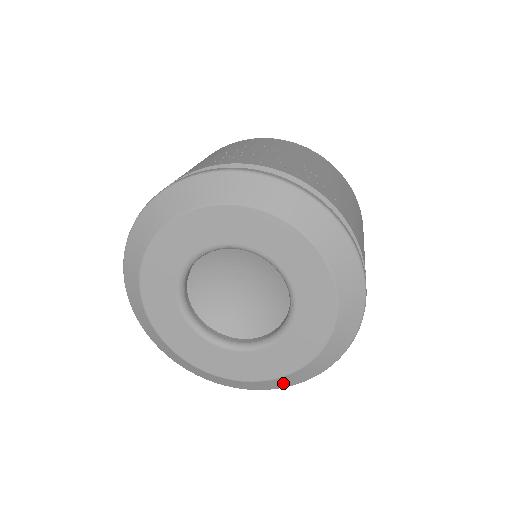
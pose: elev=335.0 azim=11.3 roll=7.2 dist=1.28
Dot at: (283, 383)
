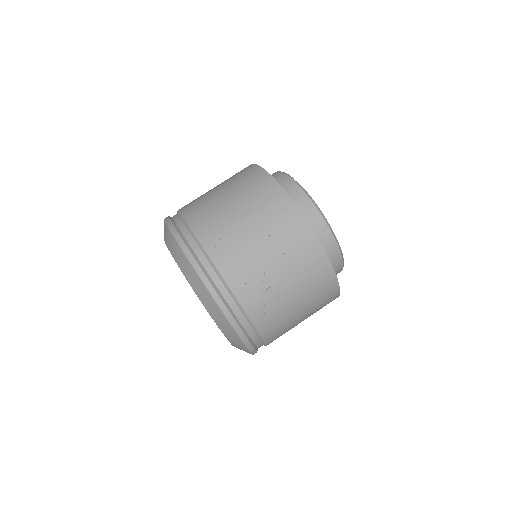
Dot at: occluded
